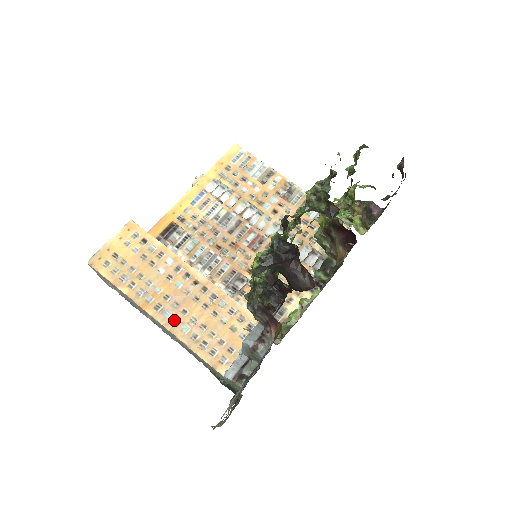
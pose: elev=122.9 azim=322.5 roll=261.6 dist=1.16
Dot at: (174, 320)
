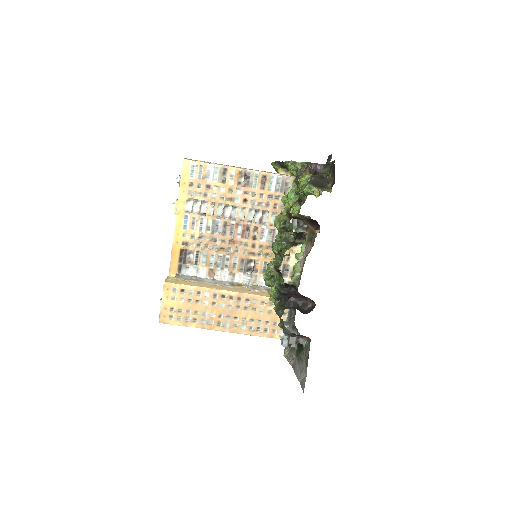
Dot at: (233, 326)
